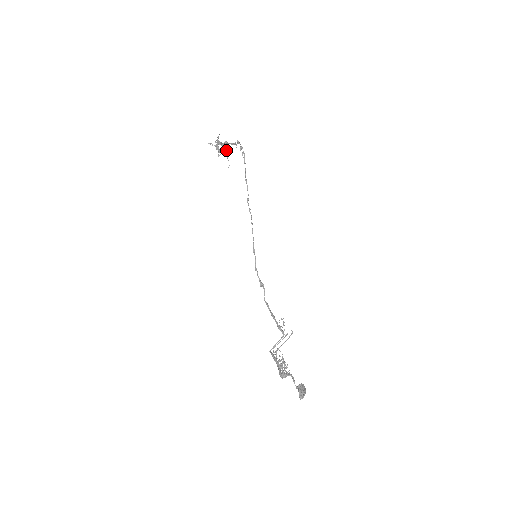
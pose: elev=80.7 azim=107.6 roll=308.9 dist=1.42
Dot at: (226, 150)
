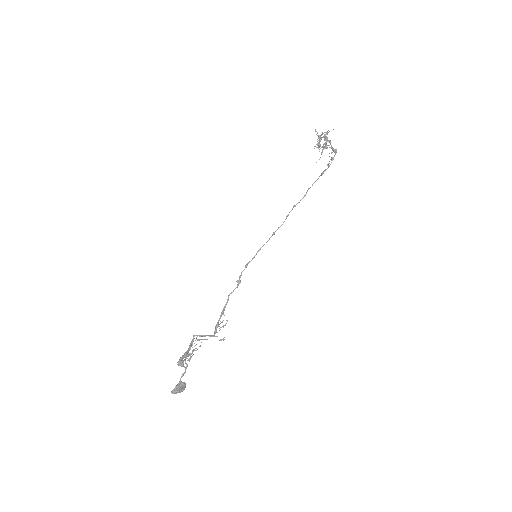
Dot at: (326, 147)
